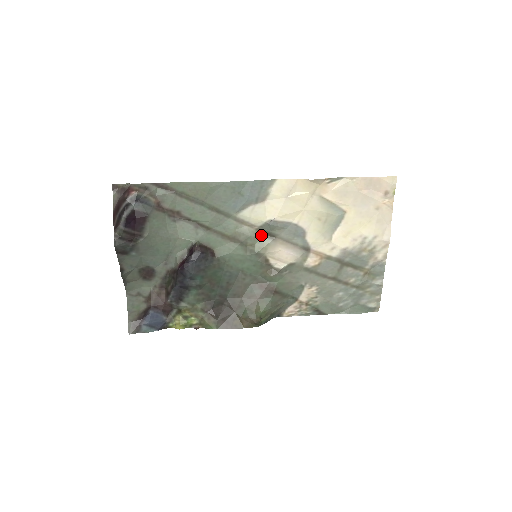
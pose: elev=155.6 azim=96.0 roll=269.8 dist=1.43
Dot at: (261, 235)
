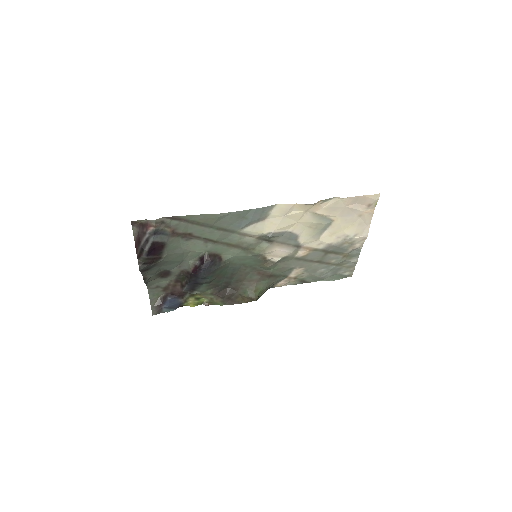
Dot at: (261, 241)
